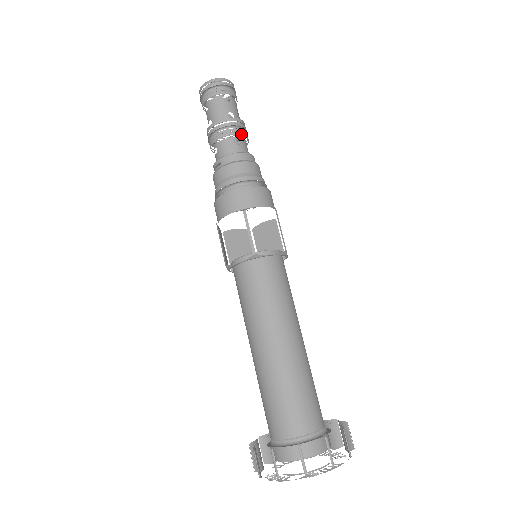
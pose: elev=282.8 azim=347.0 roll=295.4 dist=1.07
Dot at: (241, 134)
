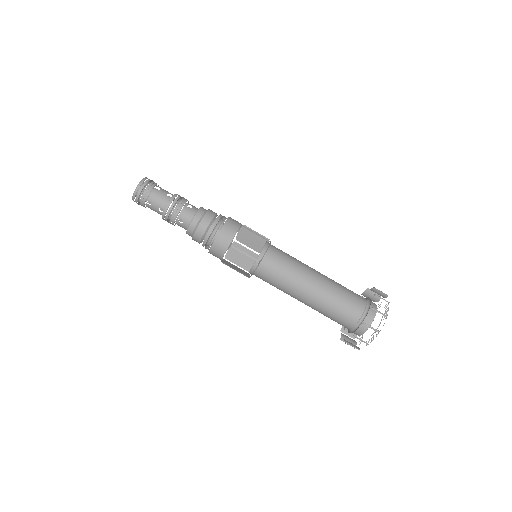
Dot at: (176, 217)
